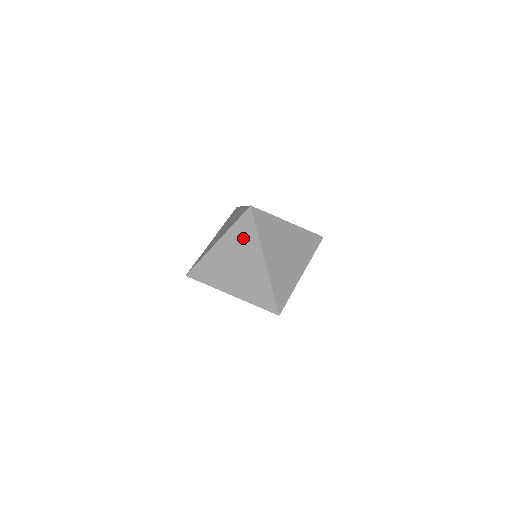
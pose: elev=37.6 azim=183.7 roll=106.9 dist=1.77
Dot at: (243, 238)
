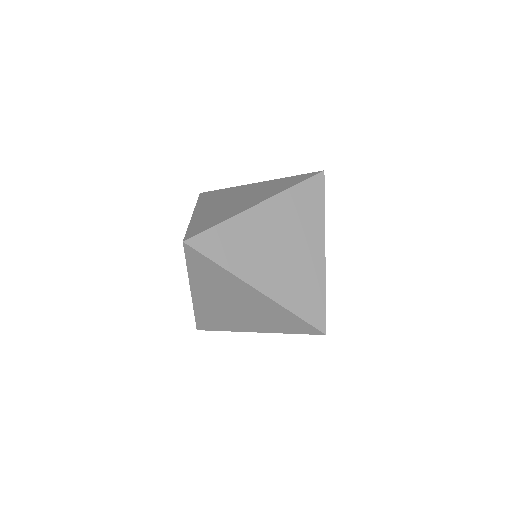
Dot at: (211, 278)
